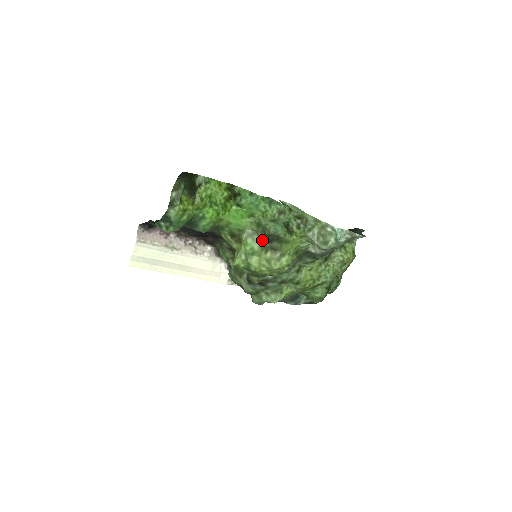
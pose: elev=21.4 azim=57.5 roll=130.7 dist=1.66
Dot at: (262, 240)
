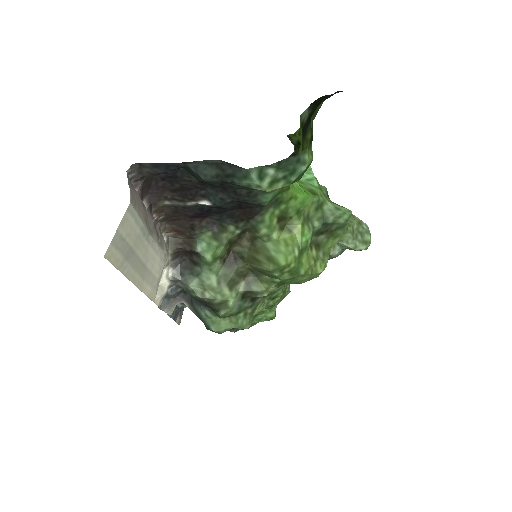
Dot at: (313, 230)
